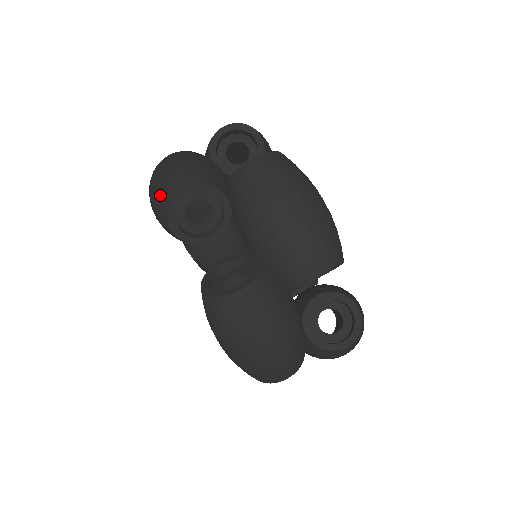
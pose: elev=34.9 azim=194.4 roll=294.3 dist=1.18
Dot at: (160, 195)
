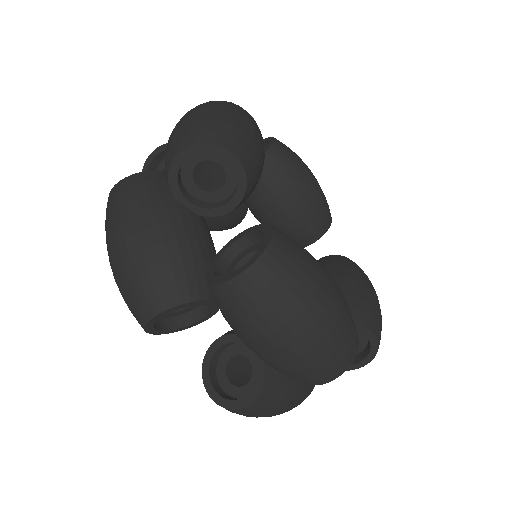
Dot at: occluded
